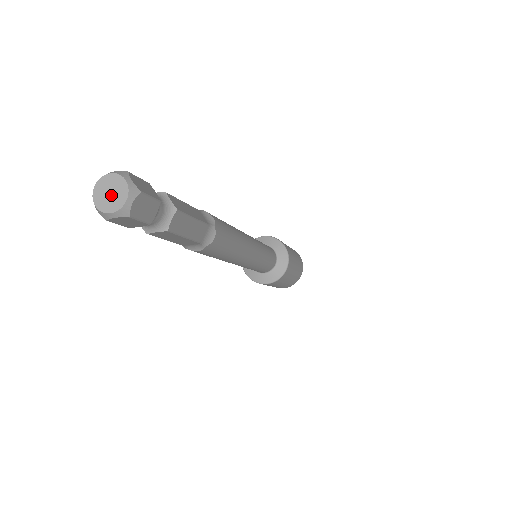
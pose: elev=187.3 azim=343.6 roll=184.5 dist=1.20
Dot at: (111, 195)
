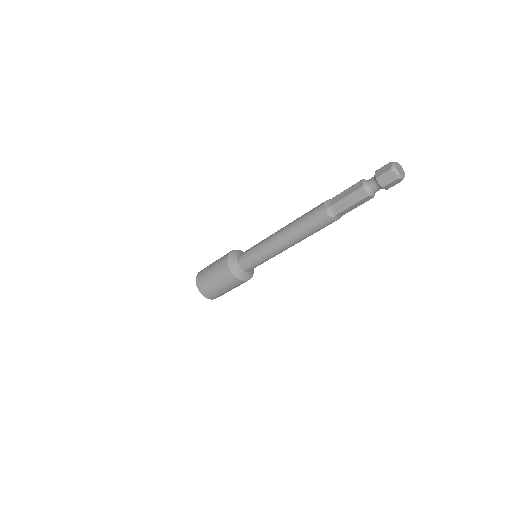
Dot at: (400, 170)
